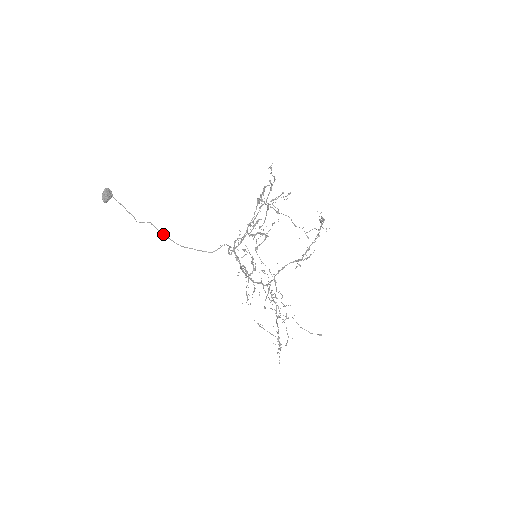
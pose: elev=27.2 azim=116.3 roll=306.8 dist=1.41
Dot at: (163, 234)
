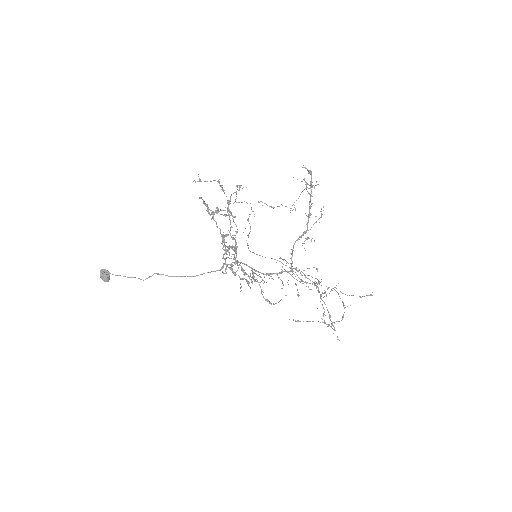
Dot at: (173, 276)
